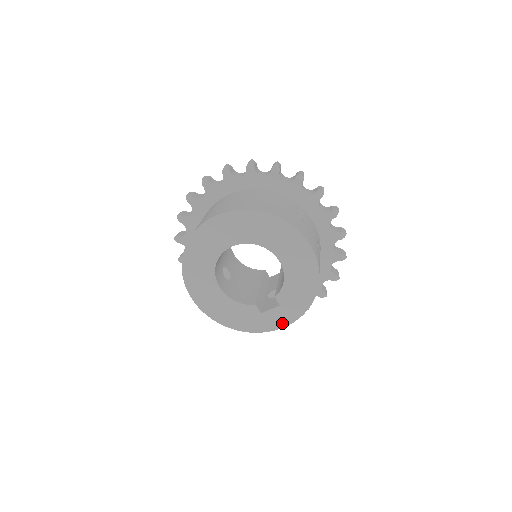
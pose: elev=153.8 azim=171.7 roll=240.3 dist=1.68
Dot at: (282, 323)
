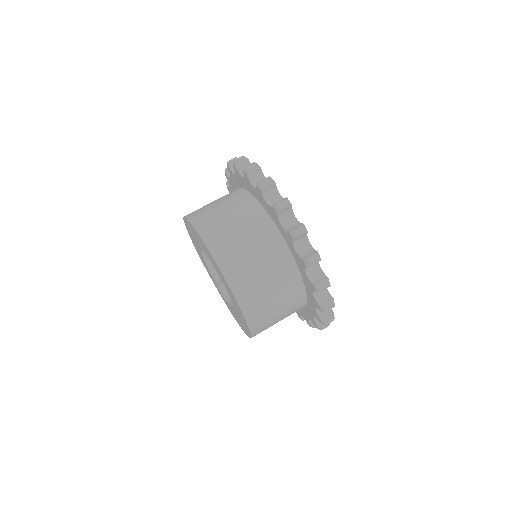
Dot at: (225, 303)
